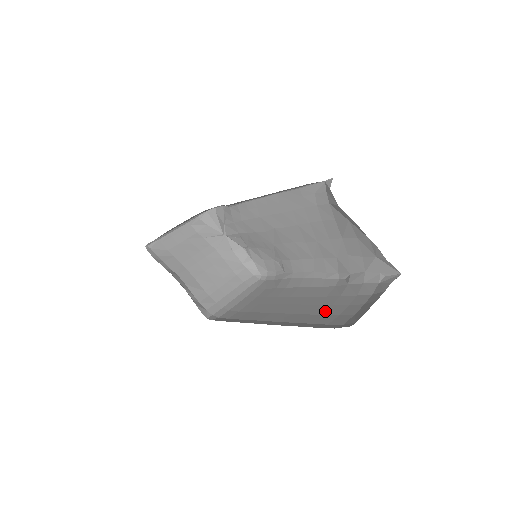
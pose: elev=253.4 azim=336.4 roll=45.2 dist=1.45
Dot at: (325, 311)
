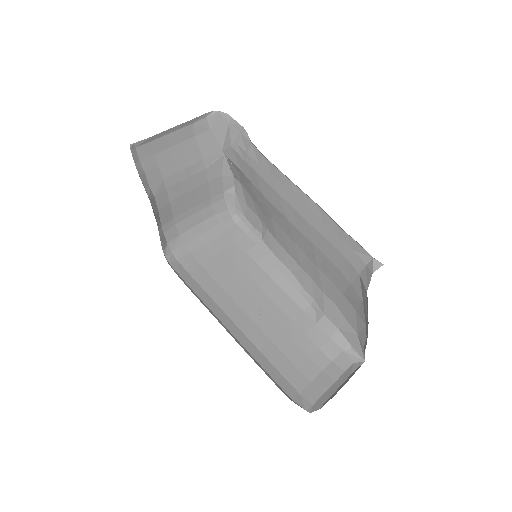
Dot at: (287, 350)
